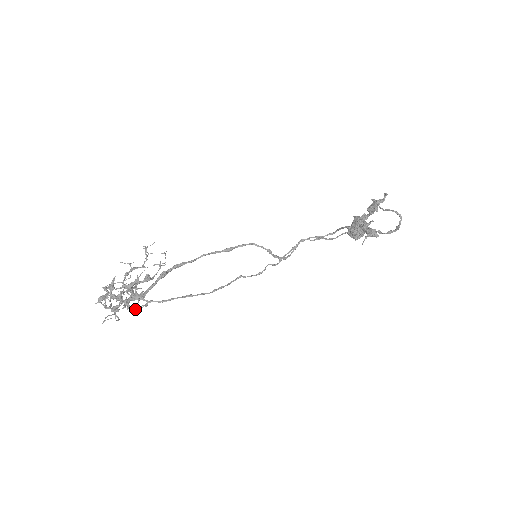
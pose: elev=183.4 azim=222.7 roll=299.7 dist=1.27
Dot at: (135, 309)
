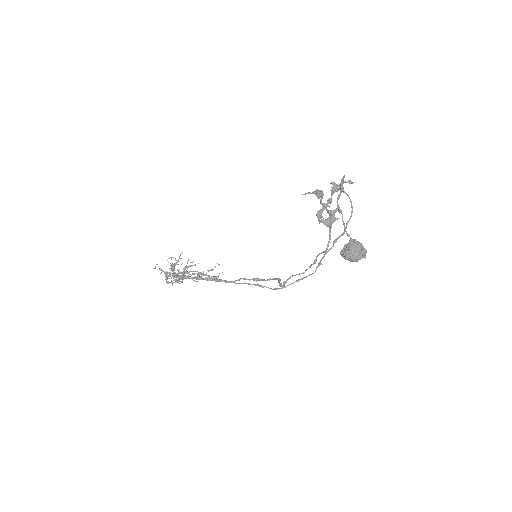
Dot at: (171, 266)
